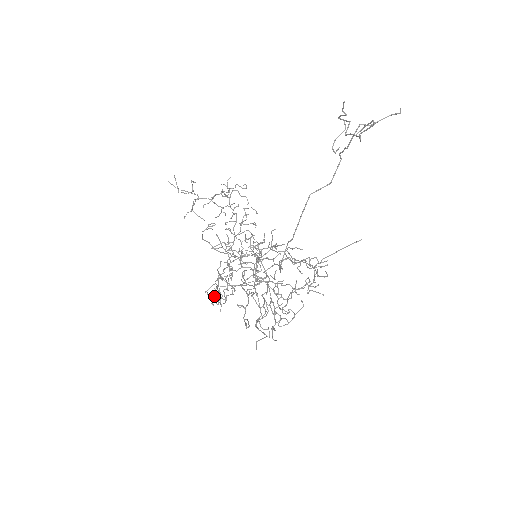
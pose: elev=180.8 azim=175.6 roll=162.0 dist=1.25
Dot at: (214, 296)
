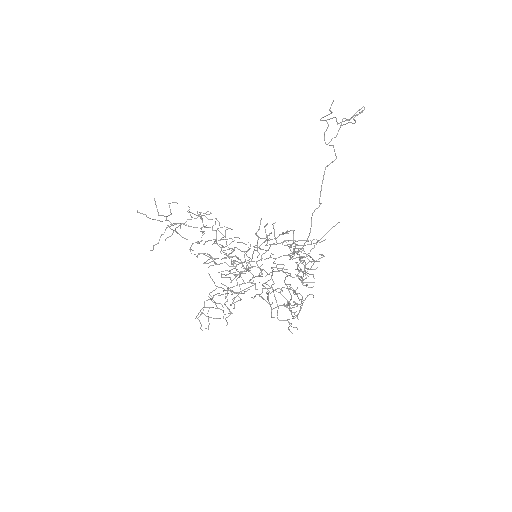
Dot at: occluded
